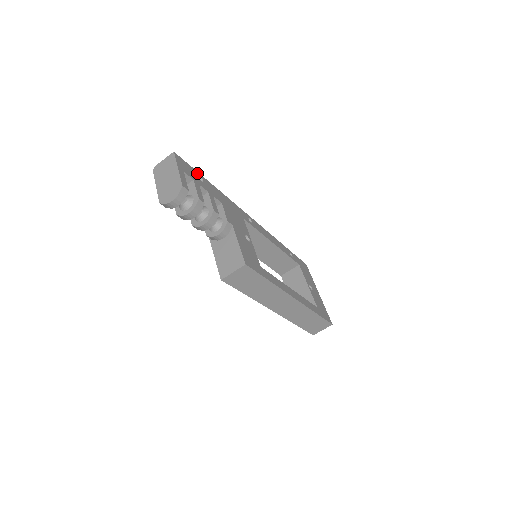
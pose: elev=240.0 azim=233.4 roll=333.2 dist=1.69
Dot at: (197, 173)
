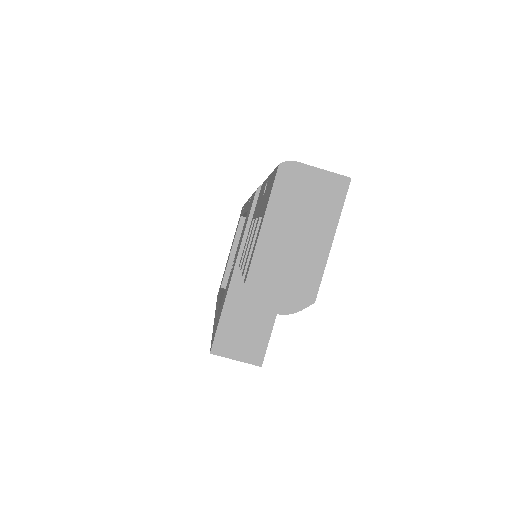
Dot at: occluded
